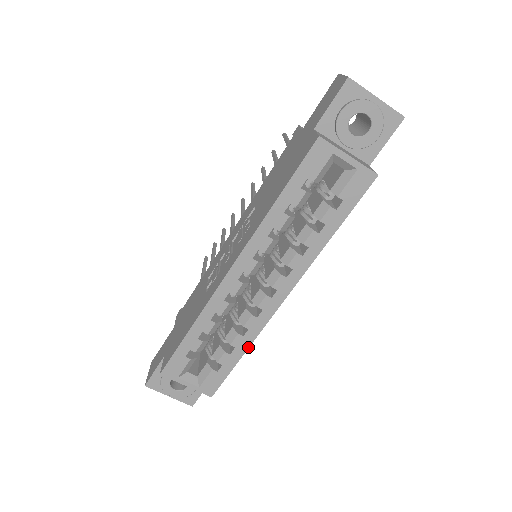
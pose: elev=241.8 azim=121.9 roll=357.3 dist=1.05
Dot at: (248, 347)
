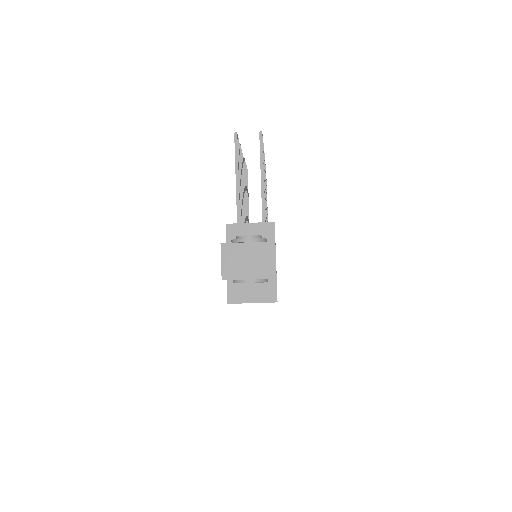
Dot at: occluded
